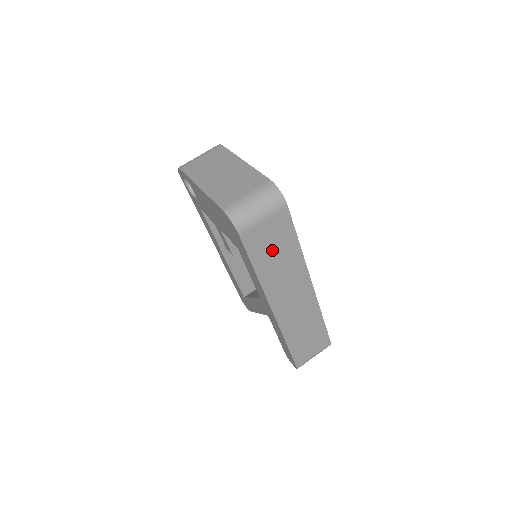
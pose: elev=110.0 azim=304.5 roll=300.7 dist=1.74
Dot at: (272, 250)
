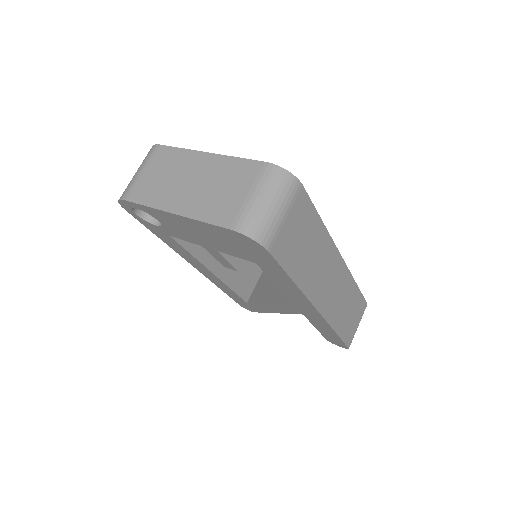
Dot at: (301, 246)
